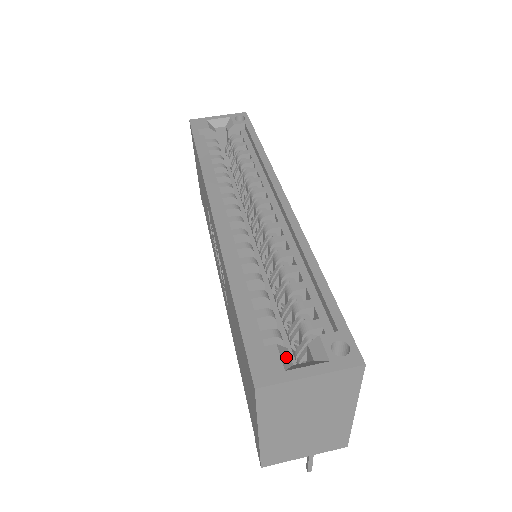
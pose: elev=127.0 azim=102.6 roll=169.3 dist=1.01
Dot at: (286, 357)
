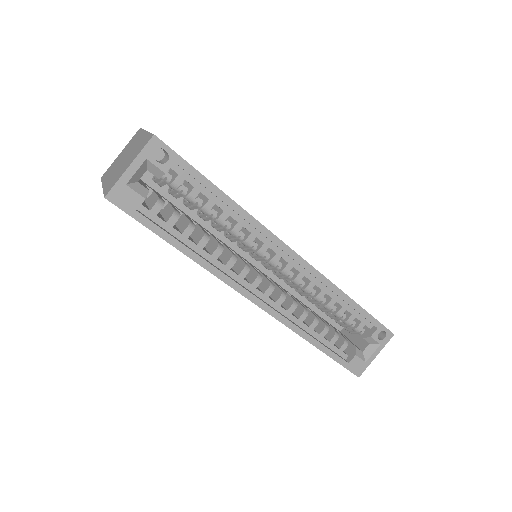
Dot at: (360, 354)
